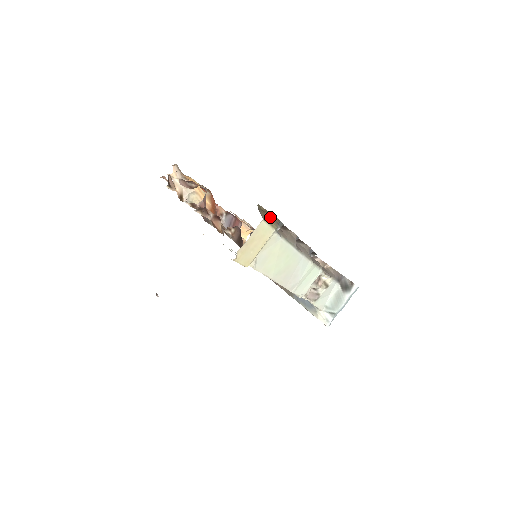
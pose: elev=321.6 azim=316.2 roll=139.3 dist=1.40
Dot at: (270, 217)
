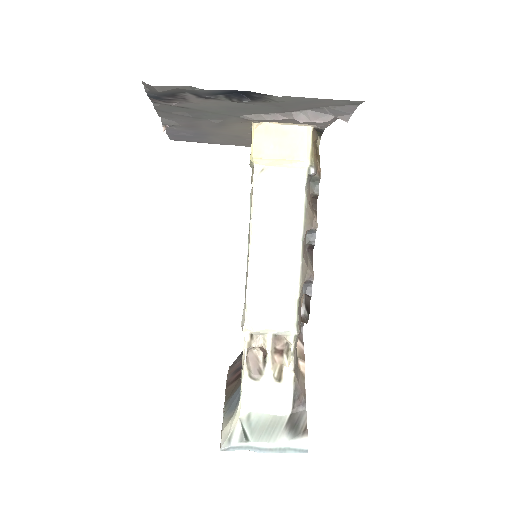
Dot at: (317, 159)
